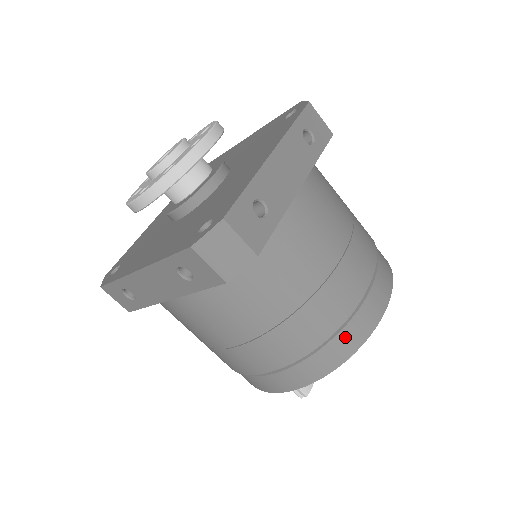
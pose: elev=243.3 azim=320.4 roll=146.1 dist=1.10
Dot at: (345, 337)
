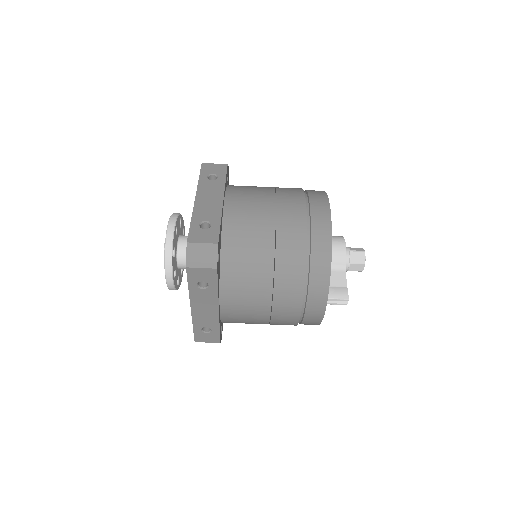
Dot at: (317, 245)
